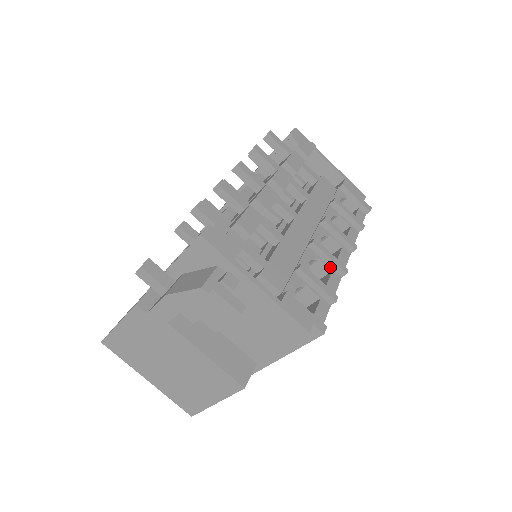
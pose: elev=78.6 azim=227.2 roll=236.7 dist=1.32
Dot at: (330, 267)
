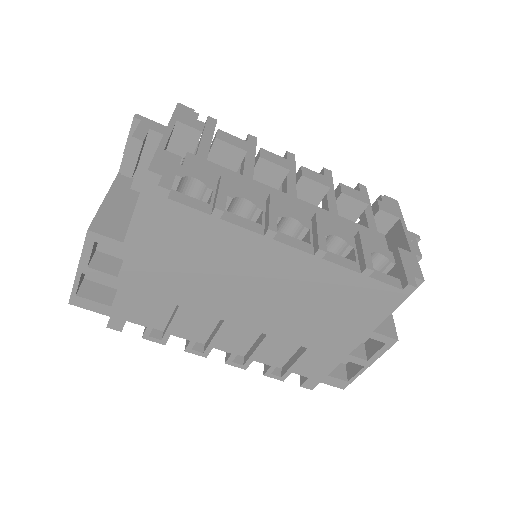
Dot at: (264, 223)
